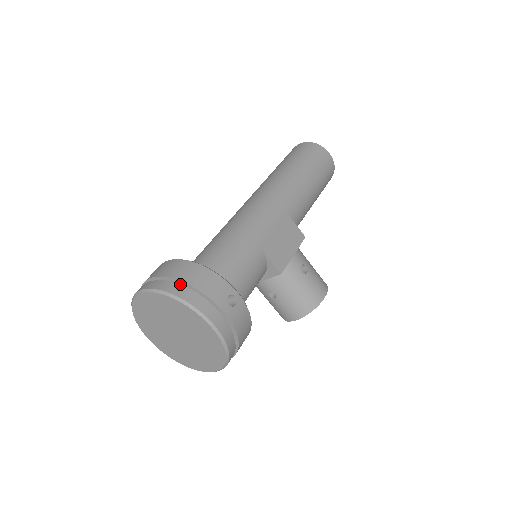
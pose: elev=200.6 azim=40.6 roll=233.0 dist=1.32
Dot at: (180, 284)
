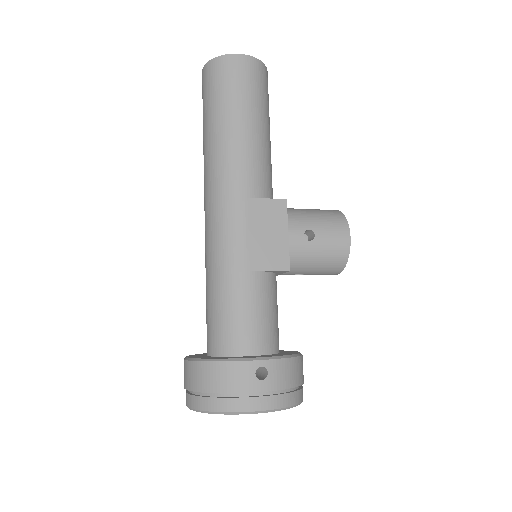
Dot at: (209, 392)
